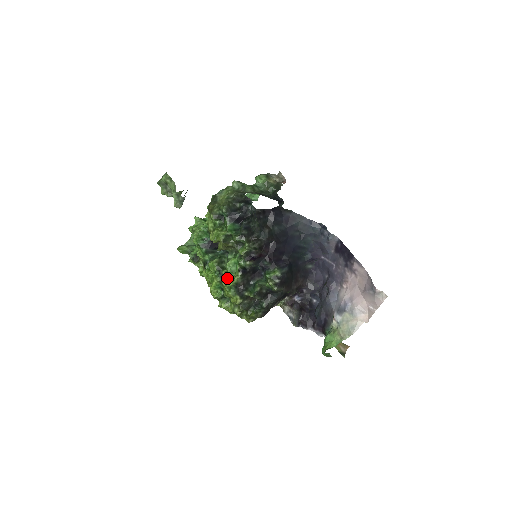
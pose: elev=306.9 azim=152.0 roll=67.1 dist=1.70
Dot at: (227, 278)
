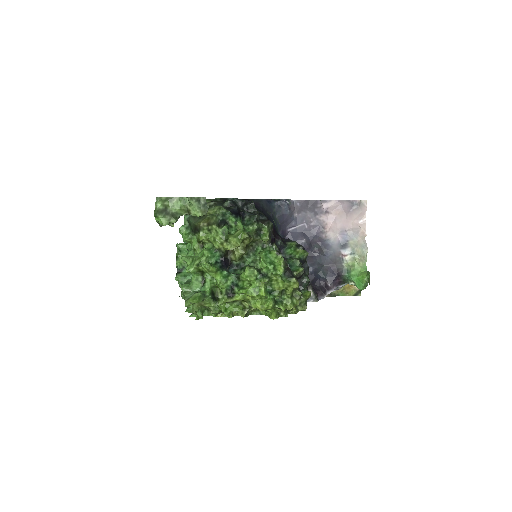
Dot at: (271, 273)
